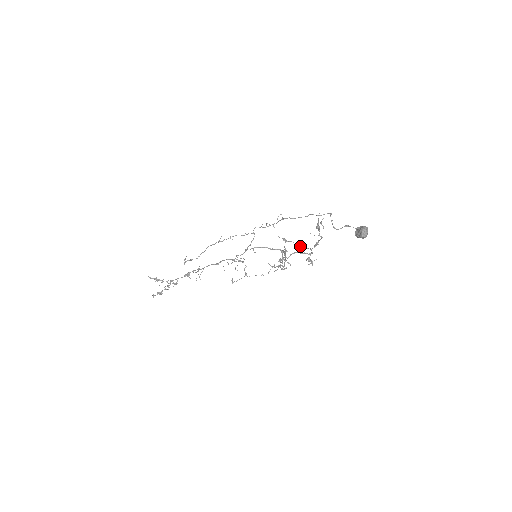
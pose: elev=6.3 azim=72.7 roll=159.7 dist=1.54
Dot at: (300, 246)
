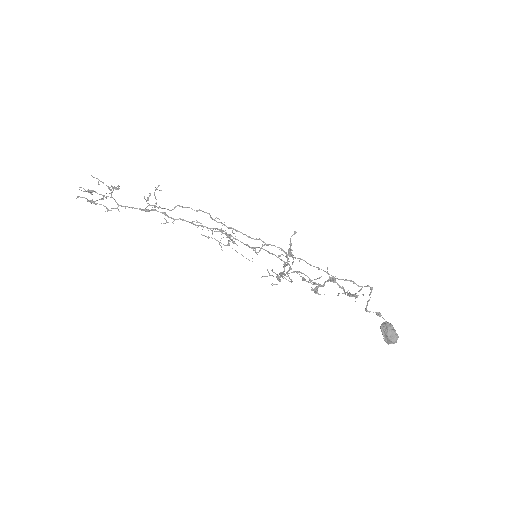
Dot at: (316, 284)
